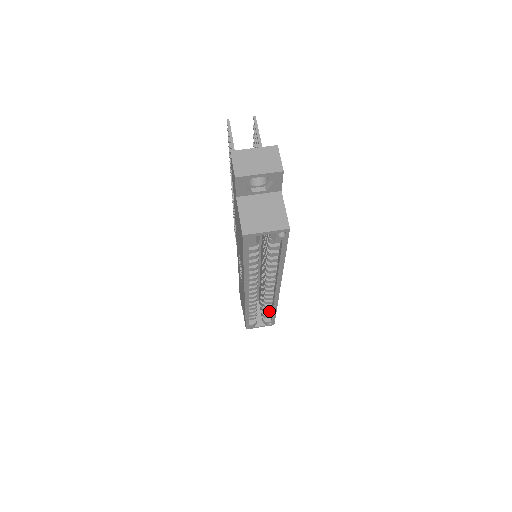
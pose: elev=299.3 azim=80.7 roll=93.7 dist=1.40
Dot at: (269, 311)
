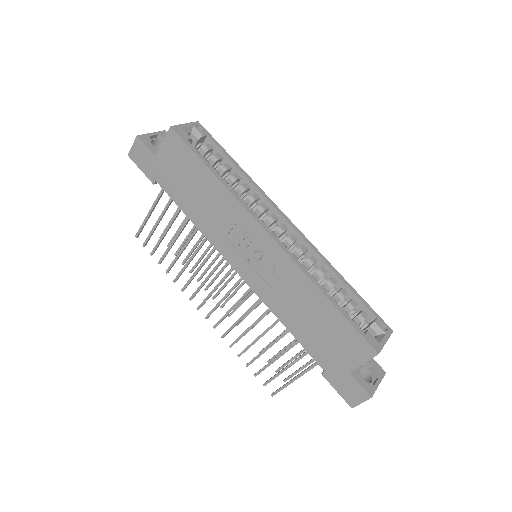
Dot at: (350, 300)
